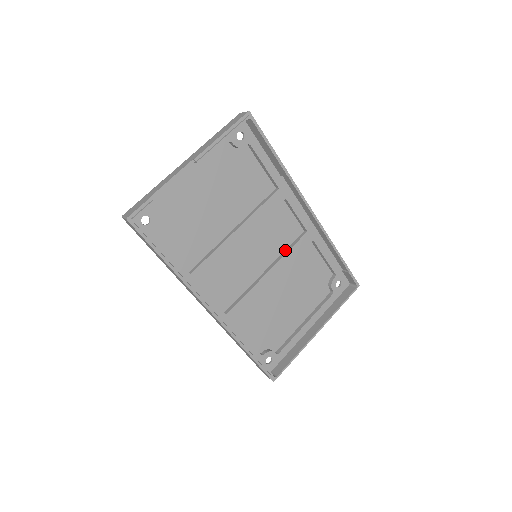
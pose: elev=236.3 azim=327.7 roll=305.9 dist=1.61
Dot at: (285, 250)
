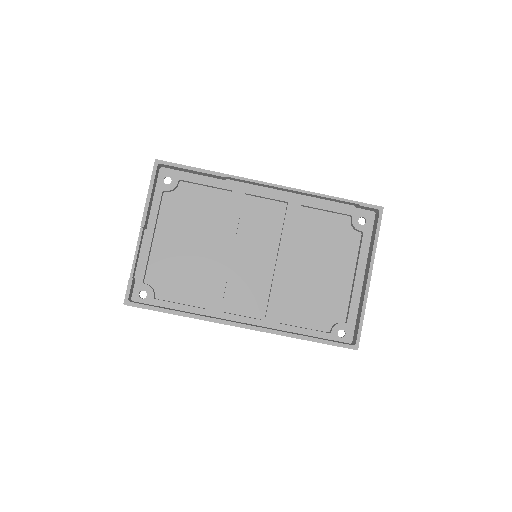
Dot at: (281, 232)
